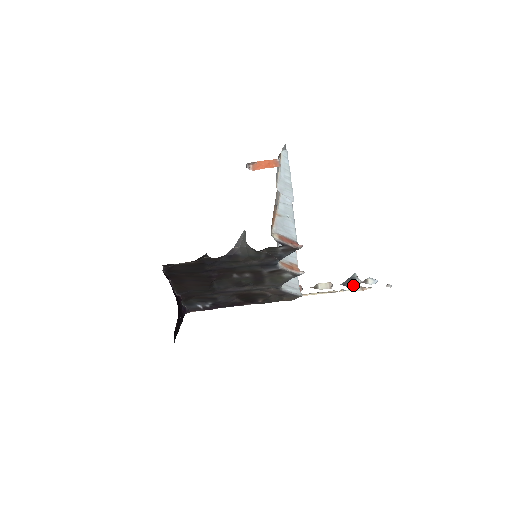
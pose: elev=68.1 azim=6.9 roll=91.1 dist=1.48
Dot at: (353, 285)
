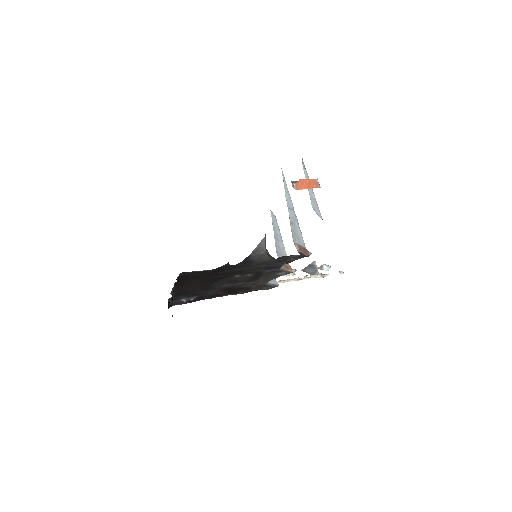
Dot at: (314, 272)
